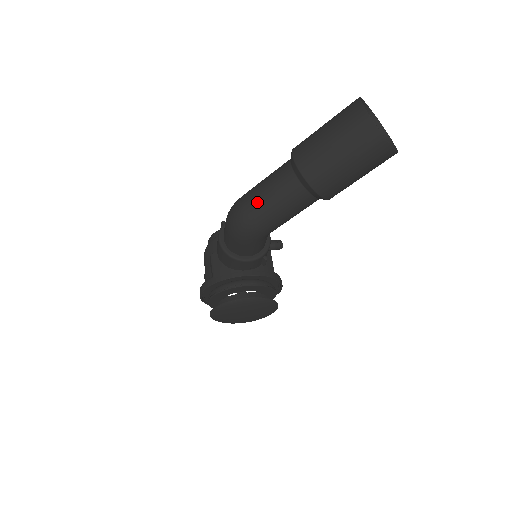
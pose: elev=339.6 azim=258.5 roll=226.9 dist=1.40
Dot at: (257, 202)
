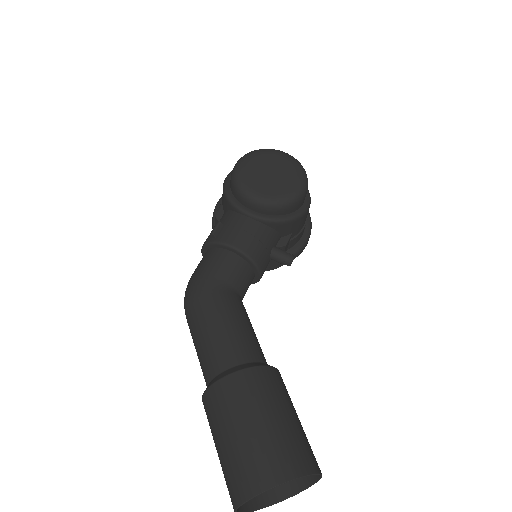
Dot at: occluded
